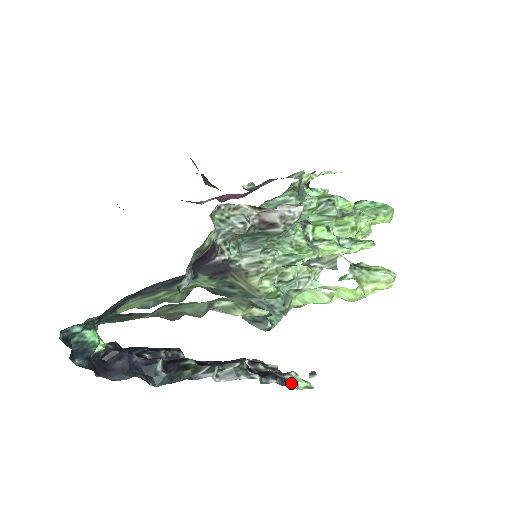
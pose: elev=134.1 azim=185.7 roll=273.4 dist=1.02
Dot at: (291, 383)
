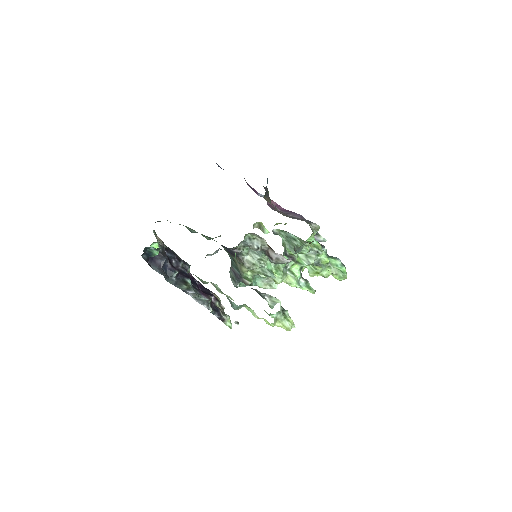
Dot at: (224, 321)
